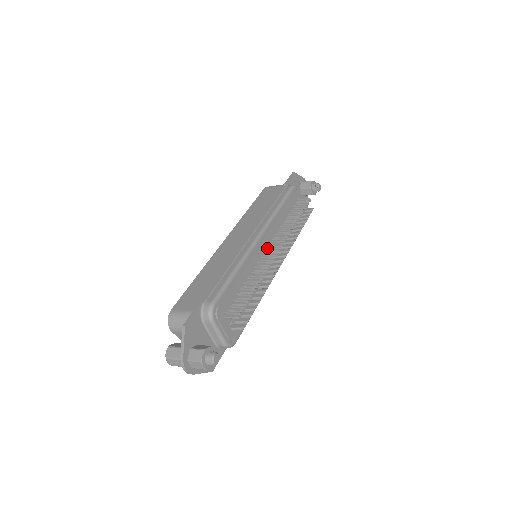
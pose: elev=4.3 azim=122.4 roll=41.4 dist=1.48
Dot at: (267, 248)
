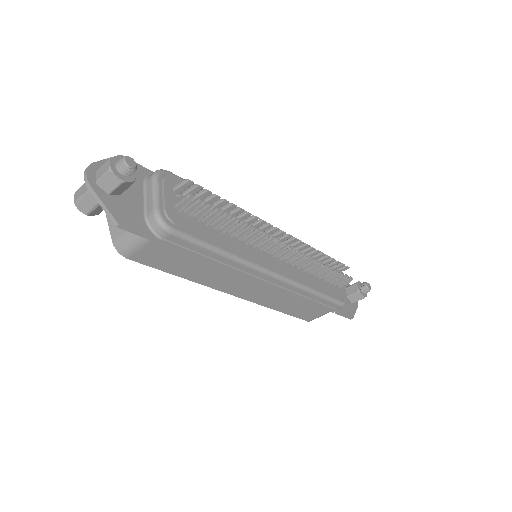
Dot at: occluded
